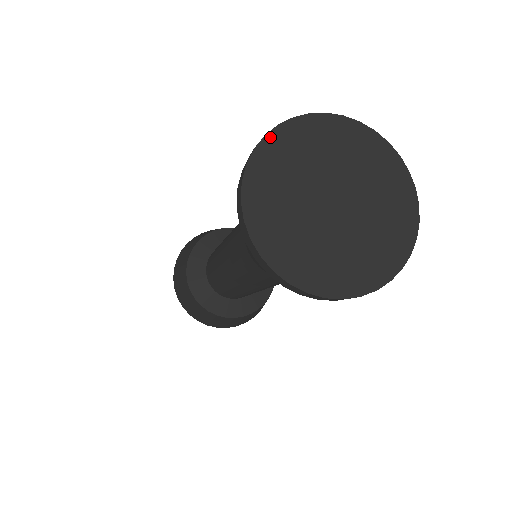
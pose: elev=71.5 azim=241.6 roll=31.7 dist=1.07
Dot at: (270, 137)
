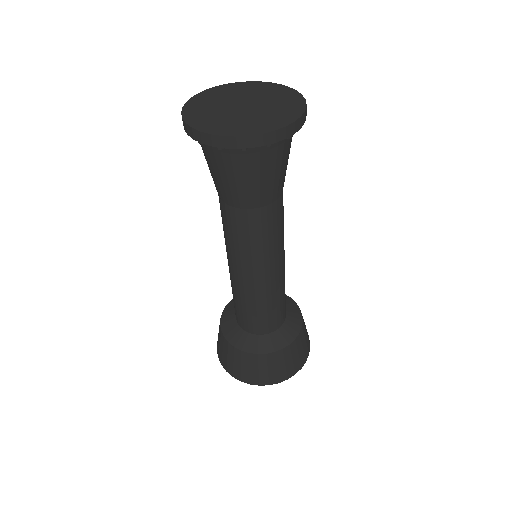
Dot at: (189, 102)
